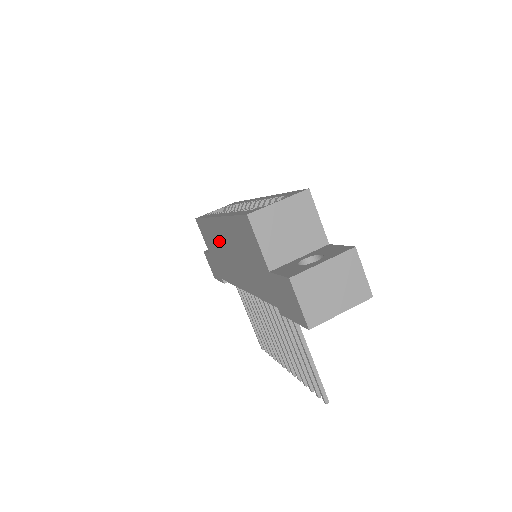
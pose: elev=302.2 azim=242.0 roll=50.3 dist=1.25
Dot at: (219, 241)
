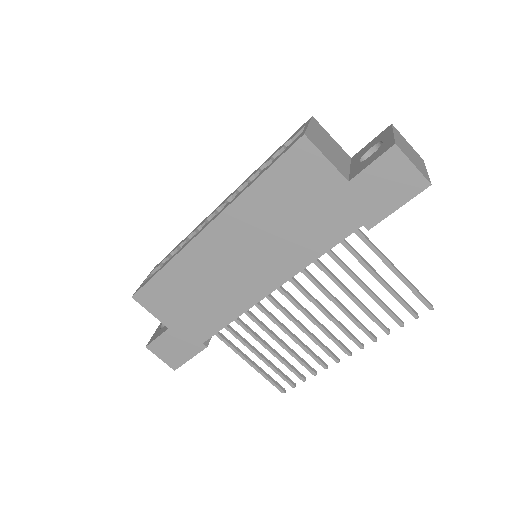
Dot at: (209, 266)
